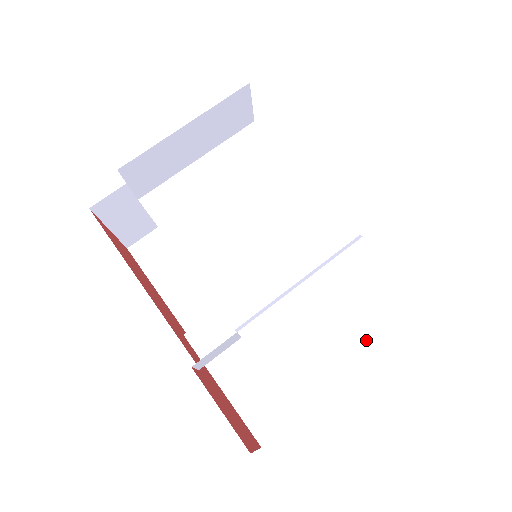
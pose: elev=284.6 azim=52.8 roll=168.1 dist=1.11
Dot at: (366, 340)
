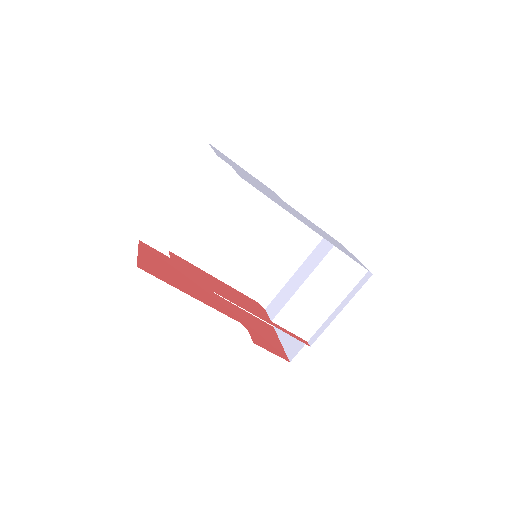
Dot at: (334, 303)
